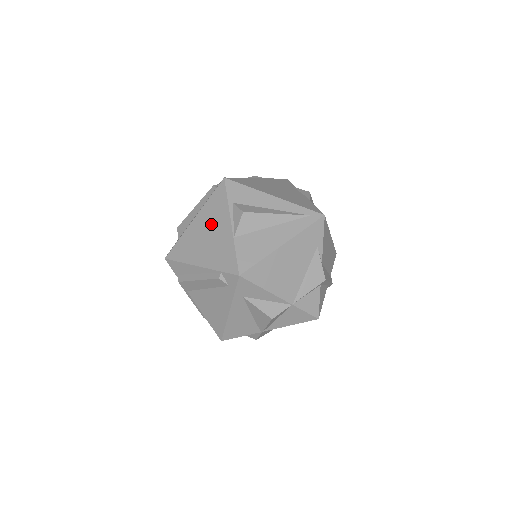
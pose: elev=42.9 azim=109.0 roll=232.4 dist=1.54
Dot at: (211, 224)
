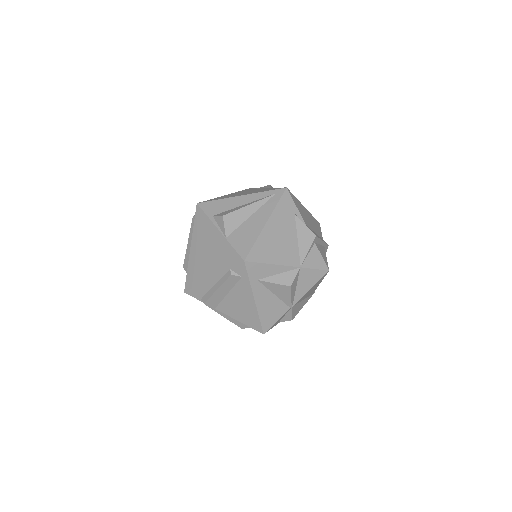
Dot at: (205, 242)
